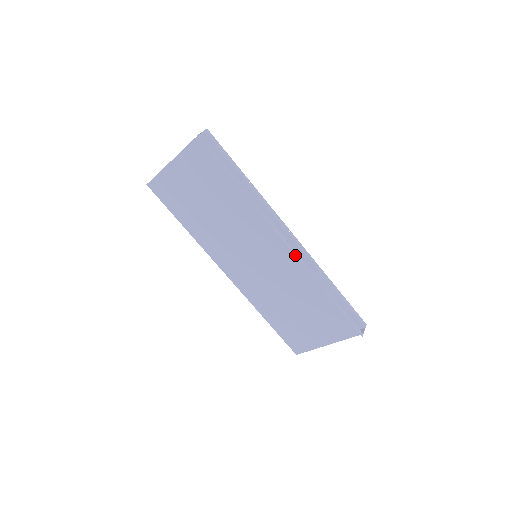
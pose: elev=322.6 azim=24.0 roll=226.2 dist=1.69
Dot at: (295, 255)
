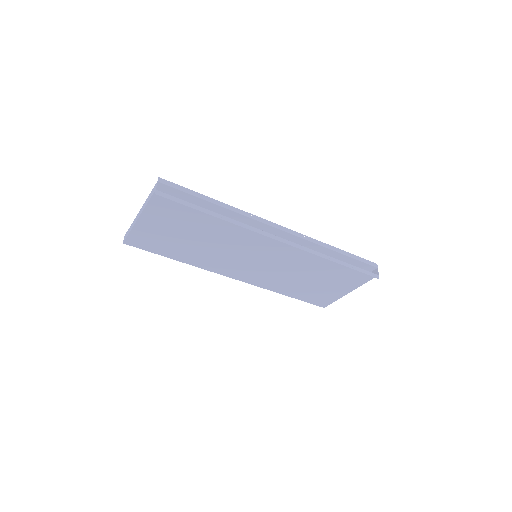
Dot at: (294, 246)
